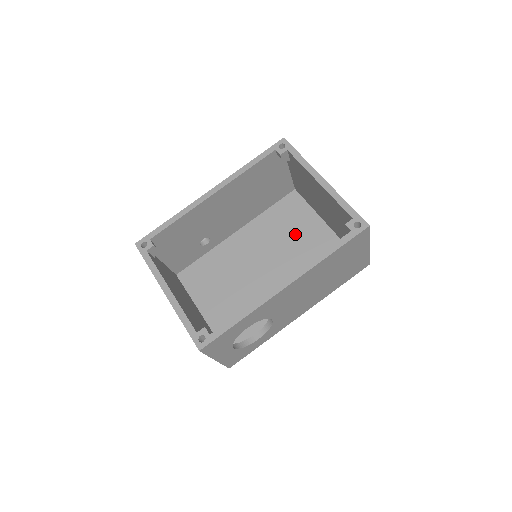
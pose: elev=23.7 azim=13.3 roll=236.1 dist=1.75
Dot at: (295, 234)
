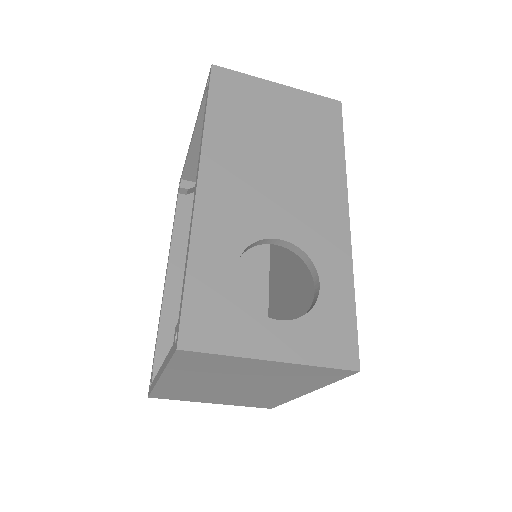
Dot at: occluded
